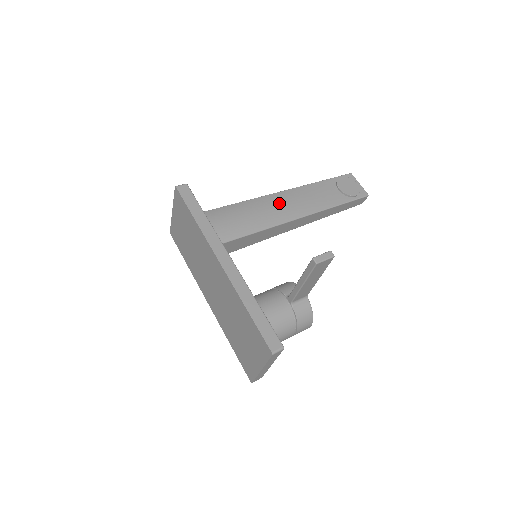
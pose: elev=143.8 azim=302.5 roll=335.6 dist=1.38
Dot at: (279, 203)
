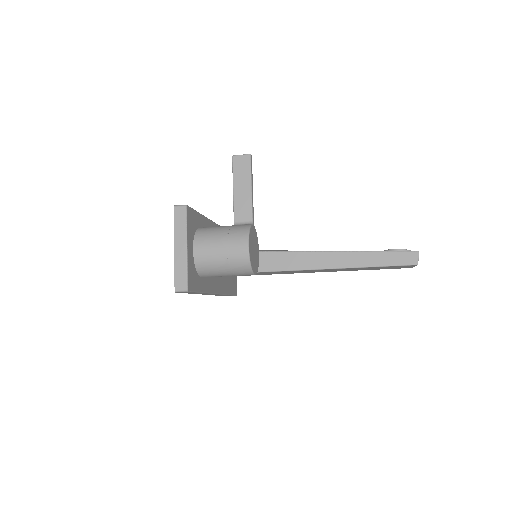
Dot at: occluded
